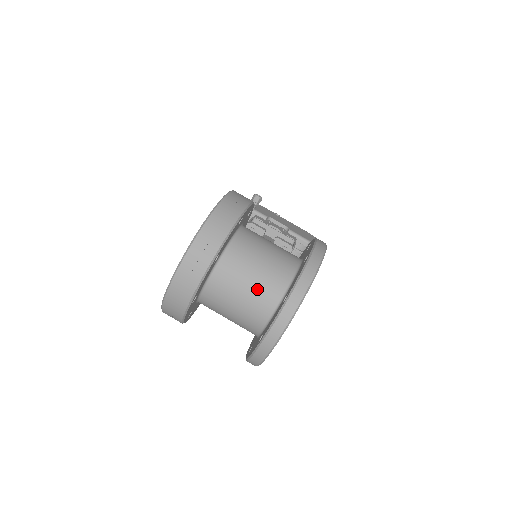
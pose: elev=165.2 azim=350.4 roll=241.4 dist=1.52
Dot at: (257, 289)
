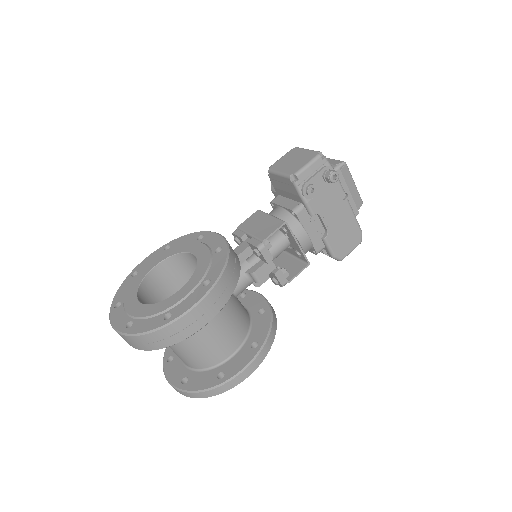
Dot at: (177, 354)
